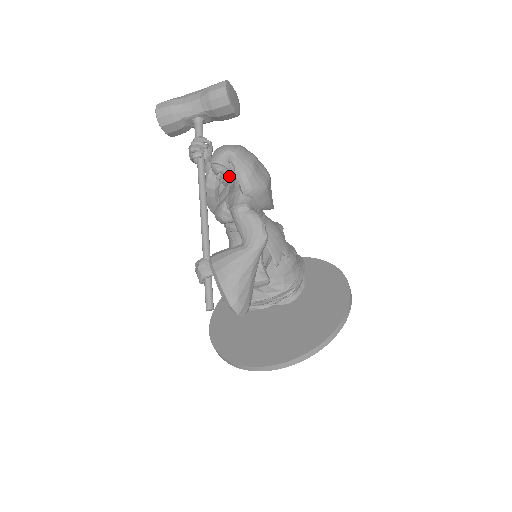
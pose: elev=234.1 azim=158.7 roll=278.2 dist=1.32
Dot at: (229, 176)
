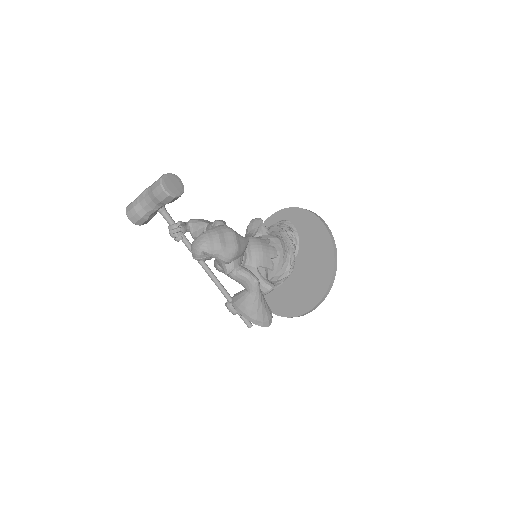
Dot at: (211, 257)
